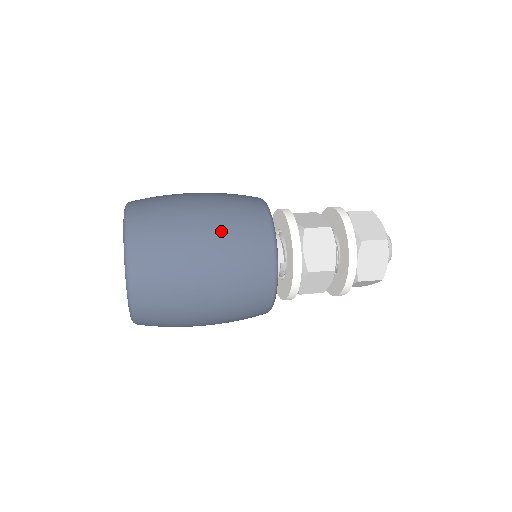
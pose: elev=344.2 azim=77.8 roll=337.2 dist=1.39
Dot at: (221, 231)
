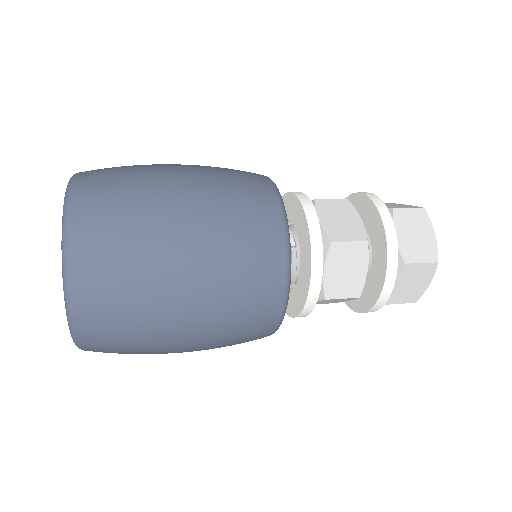
Dot at: (203, 172)
